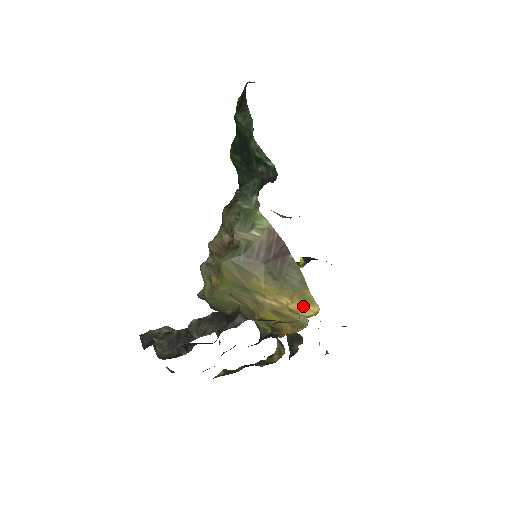
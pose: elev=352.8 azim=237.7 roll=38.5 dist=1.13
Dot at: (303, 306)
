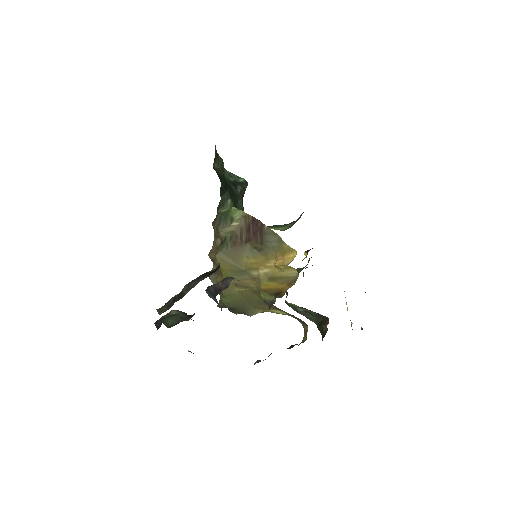
Dot at: (285, 258)
